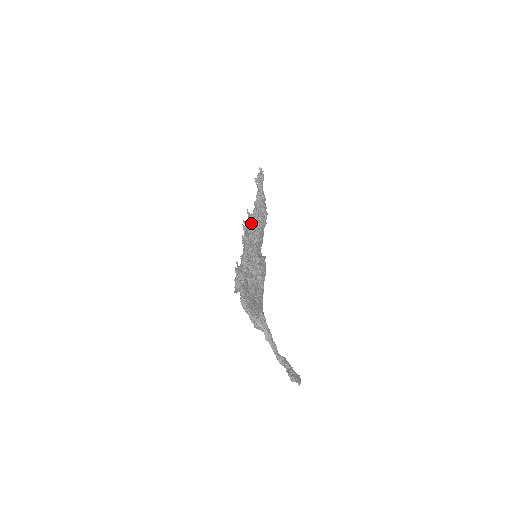
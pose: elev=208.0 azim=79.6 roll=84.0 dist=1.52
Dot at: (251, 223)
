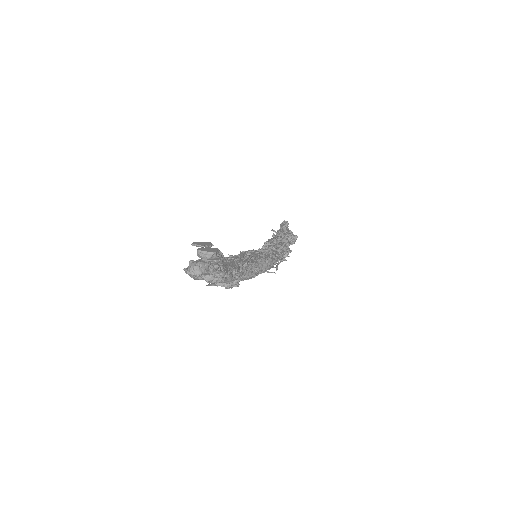
Dot at: occluded
